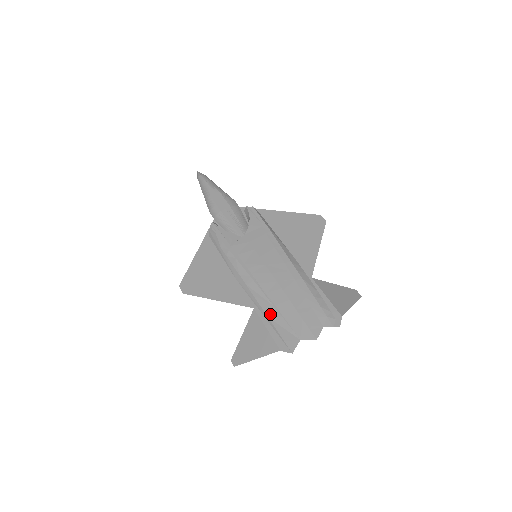
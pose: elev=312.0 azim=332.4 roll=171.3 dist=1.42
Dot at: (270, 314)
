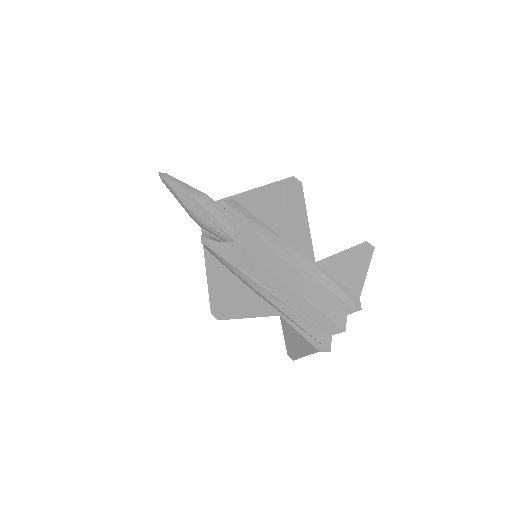
Dot at: (295, 319)
